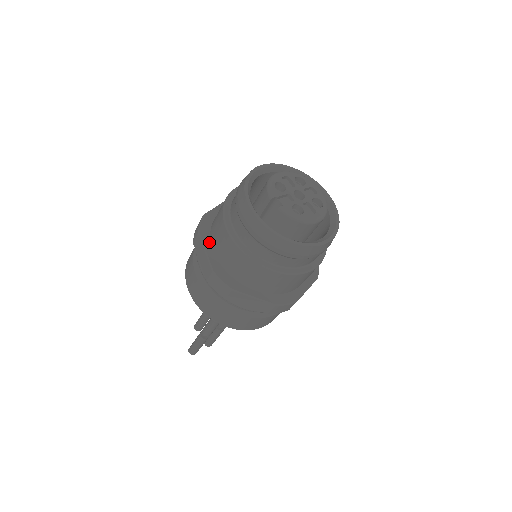
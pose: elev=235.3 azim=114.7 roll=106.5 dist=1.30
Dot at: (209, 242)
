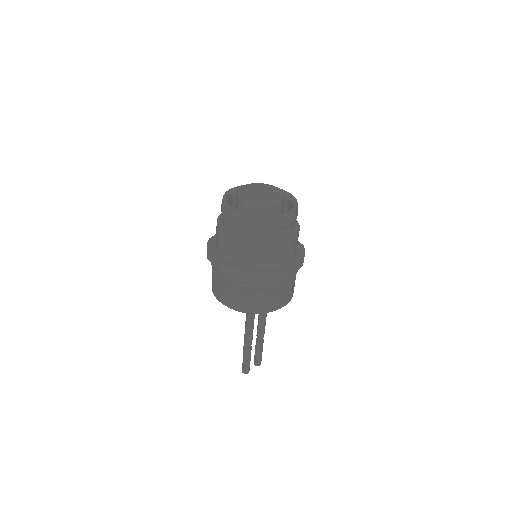
Dot at: (216, 250)
